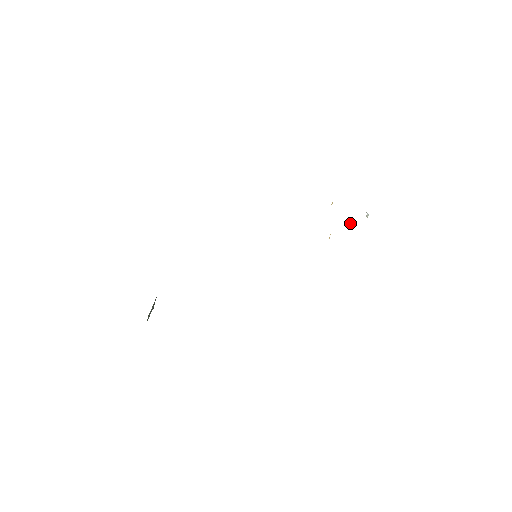
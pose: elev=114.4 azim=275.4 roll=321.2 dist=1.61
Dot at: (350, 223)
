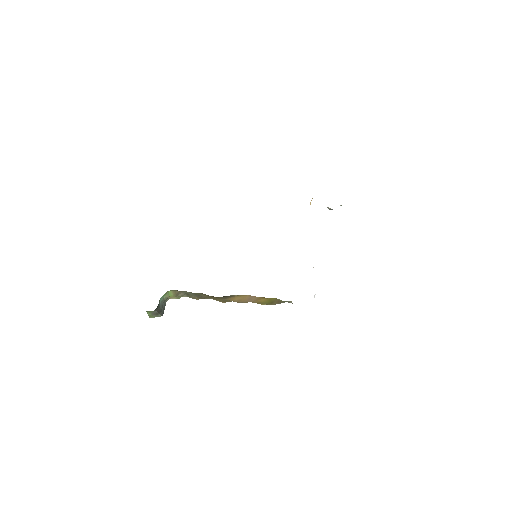
Dot at: (328, 208)
